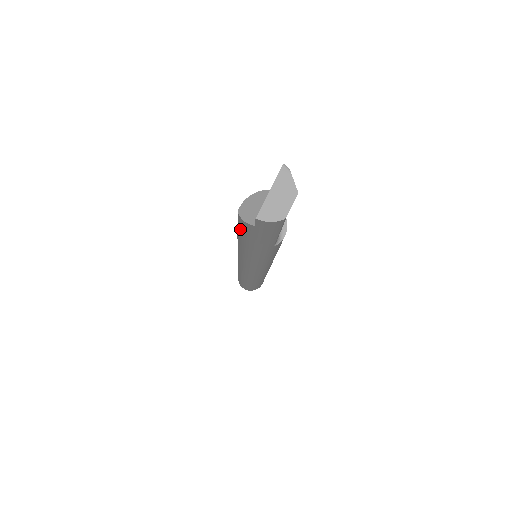
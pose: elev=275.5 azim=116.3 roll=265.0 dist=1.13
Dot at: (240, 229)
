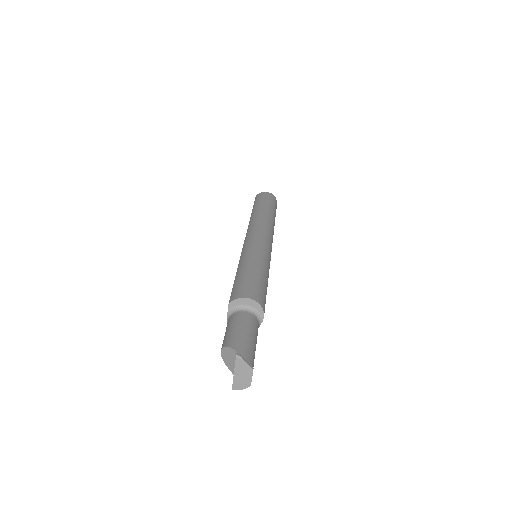
Dot at: occluded
